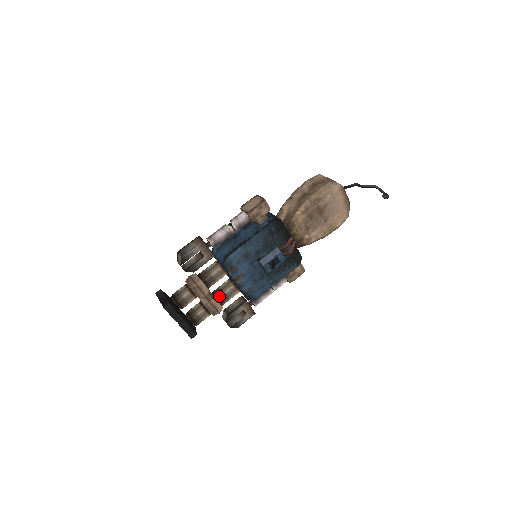
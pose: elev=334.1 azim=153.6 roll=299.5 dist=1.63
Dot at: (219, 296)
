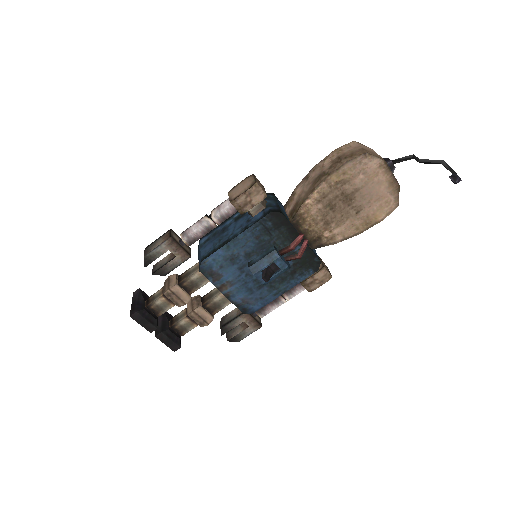
Dot at: (207, 304)
